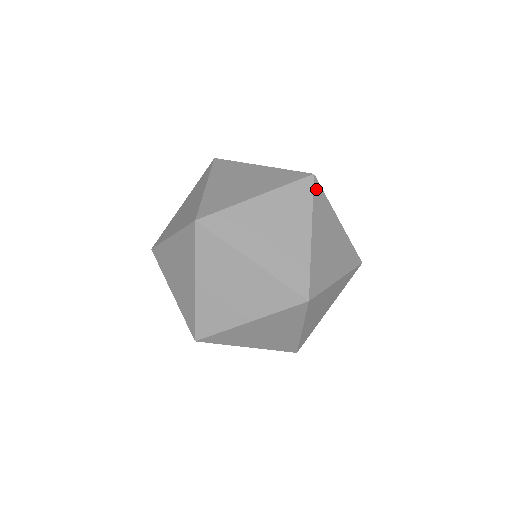
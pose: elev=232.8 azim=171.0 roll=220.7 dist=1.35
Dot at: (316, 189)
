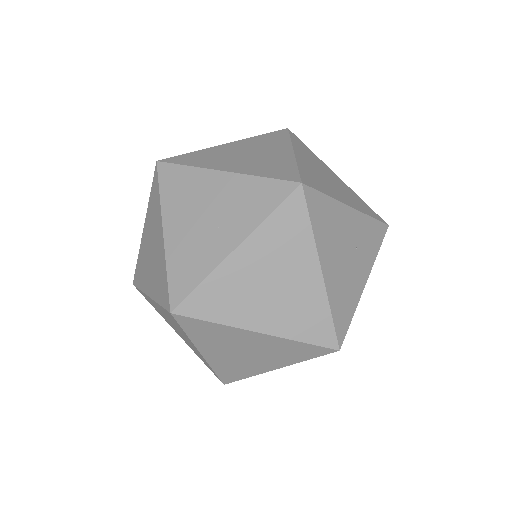
Dot at: occluded
